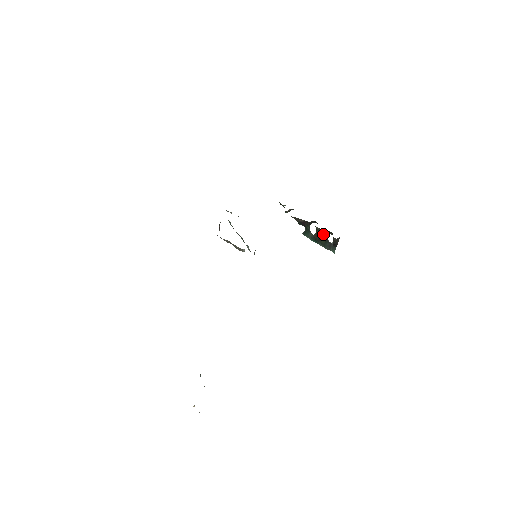
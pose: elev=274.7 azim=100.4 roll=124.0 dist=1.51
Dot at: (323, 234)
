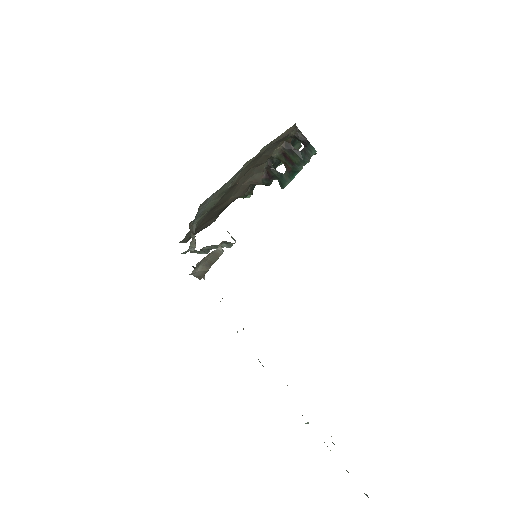
Dot at: (286, 152)
